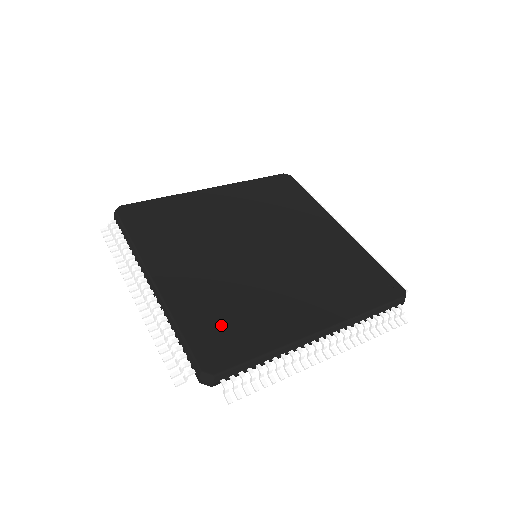
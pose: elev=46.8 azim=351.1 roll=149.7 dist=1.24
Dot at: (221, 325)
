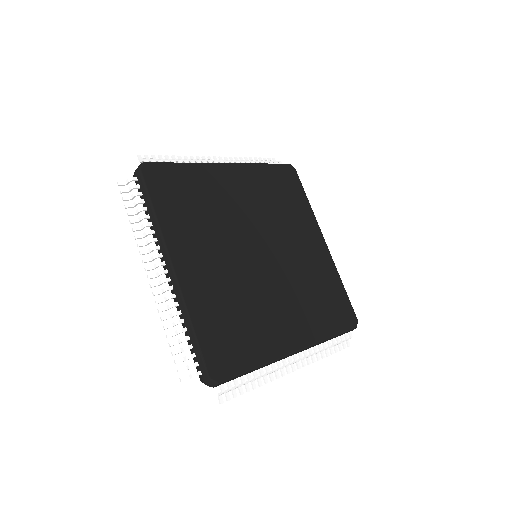
Dot at: (227, 332)
